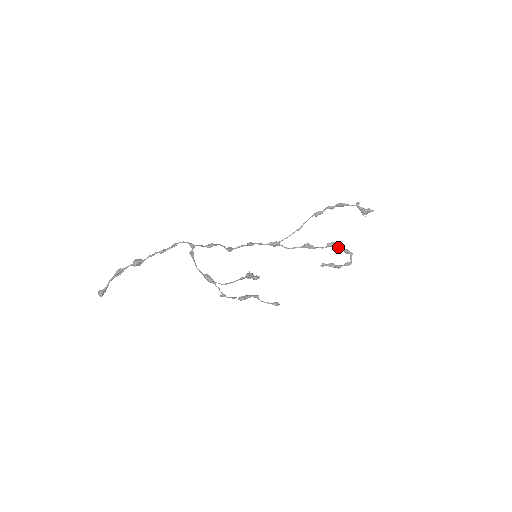
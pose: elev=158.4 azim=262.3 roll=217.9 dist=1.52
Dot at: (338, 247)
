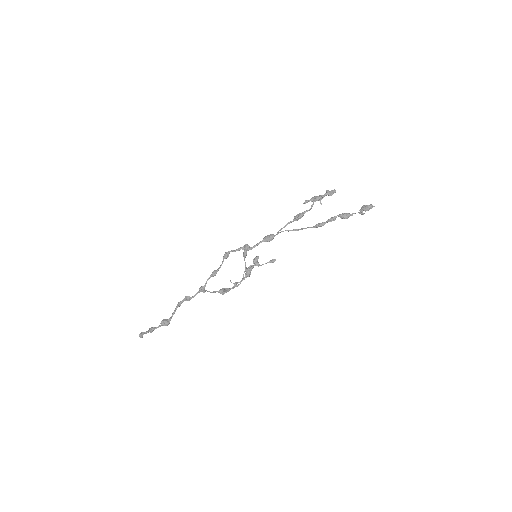
Dot at: (324, 195)
